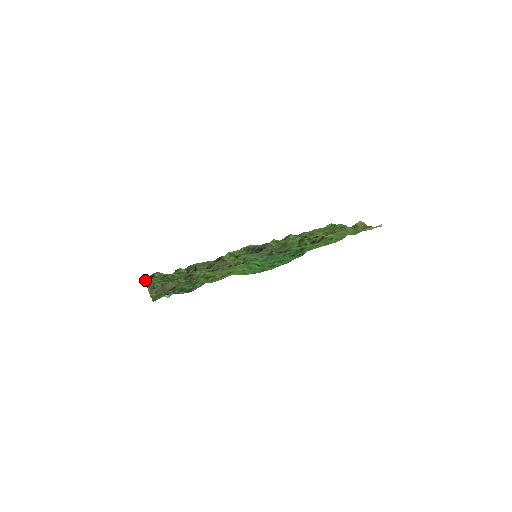
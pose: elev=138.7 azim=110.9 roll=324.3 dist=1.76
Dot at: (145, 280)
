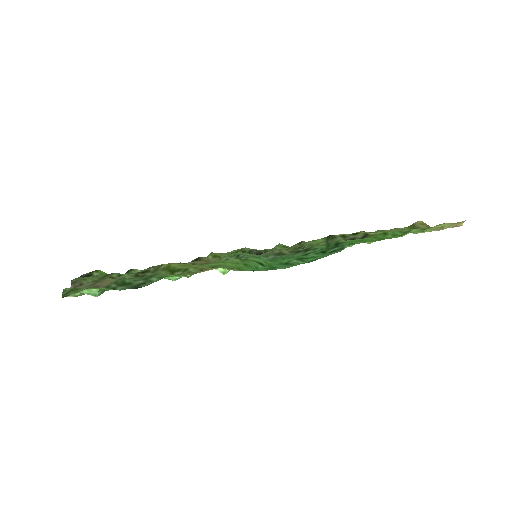
Dot at: occluded
